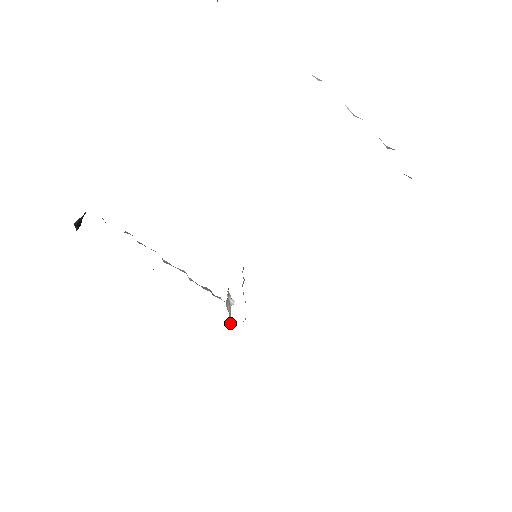
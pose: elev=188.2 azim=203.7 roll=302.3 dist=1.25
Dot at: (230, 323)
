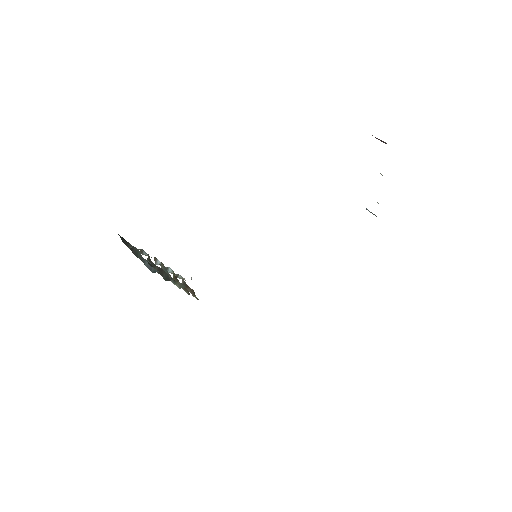
Dot at: occluded
